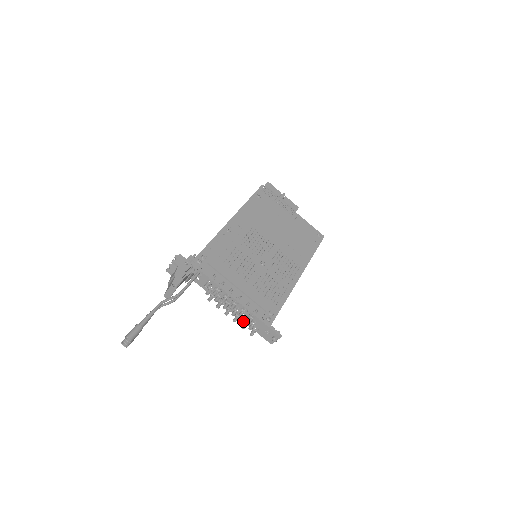
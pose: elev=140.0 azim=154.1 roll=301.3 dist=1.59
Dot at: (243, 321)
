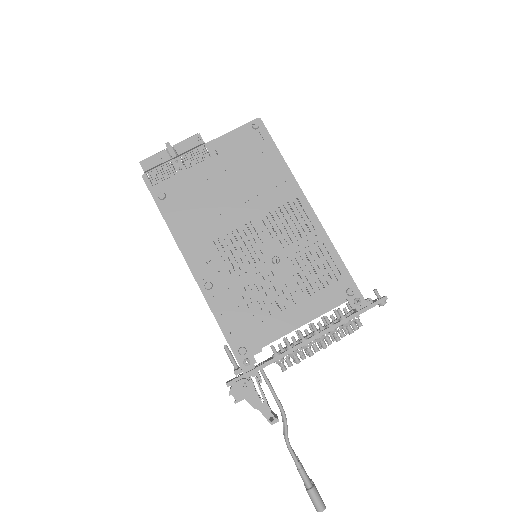
Dot at: (344, 335)
